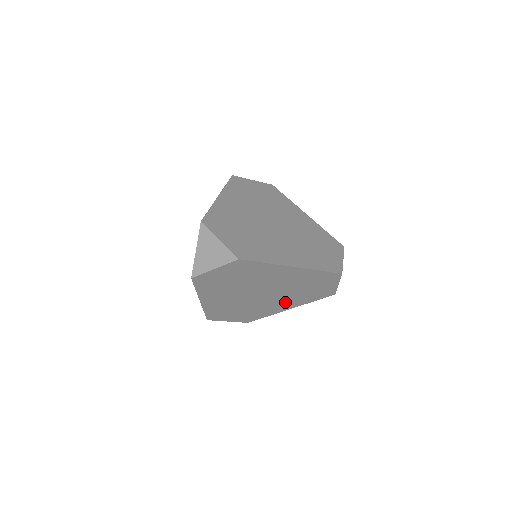
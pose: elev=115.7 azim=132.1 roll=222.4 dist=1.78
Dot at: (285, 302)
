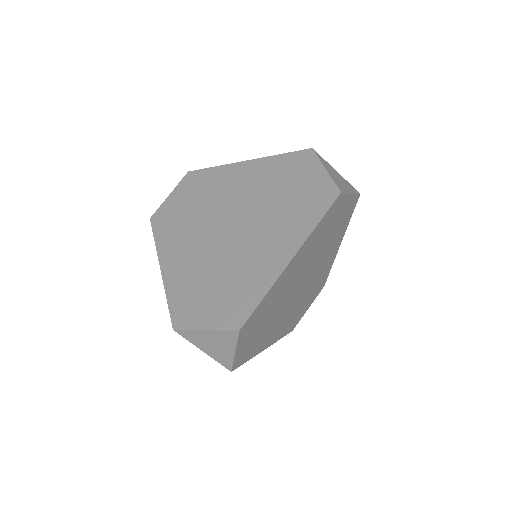
Dot at: (328, 253)
